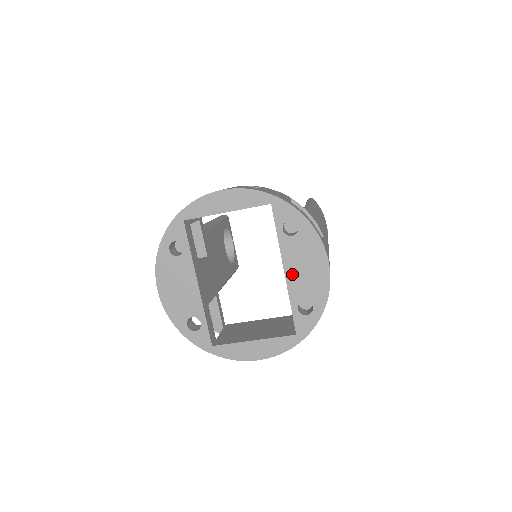
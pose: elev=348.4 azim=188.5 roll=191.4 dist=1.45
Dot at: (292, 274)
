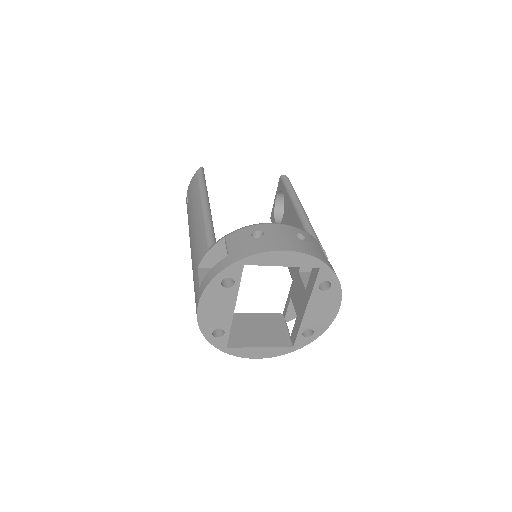
Dot at: (310, 313)
